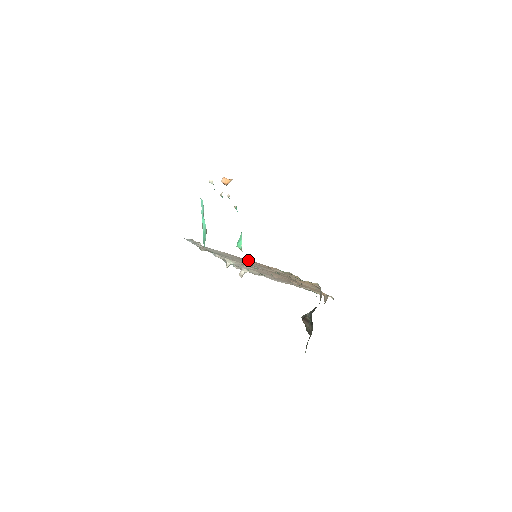
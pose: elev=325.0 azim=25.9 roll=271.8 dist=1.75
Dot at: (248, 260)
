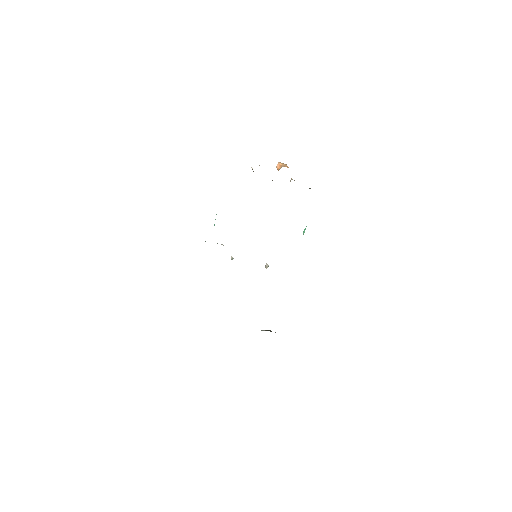
Dot at: occluded
